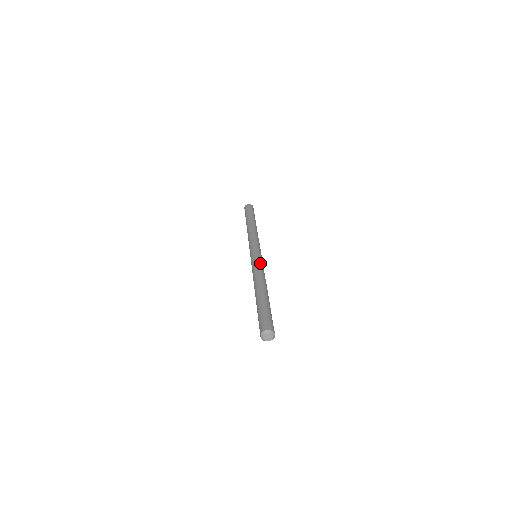
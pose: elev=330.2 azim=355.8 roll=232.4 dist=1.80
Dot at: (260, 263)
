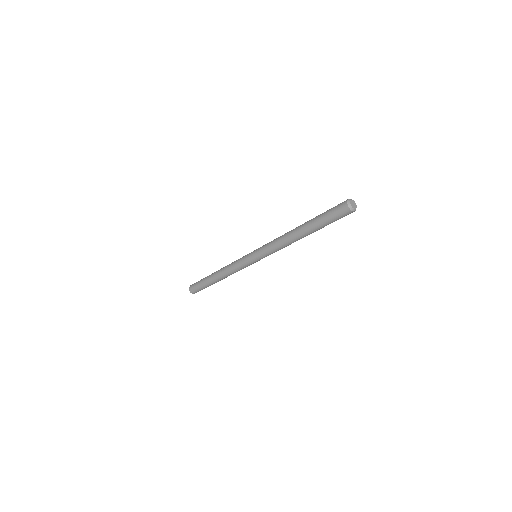
Dot at: occluded
